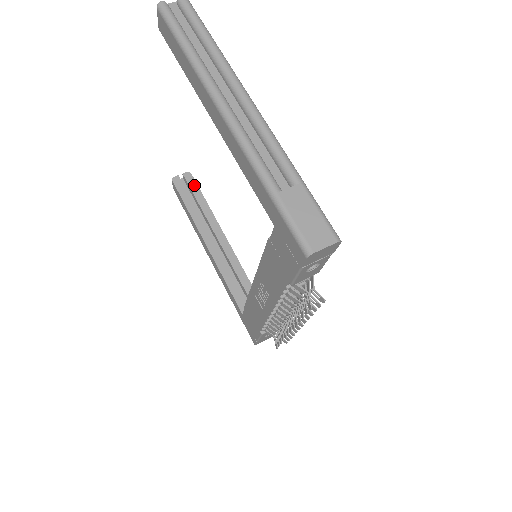
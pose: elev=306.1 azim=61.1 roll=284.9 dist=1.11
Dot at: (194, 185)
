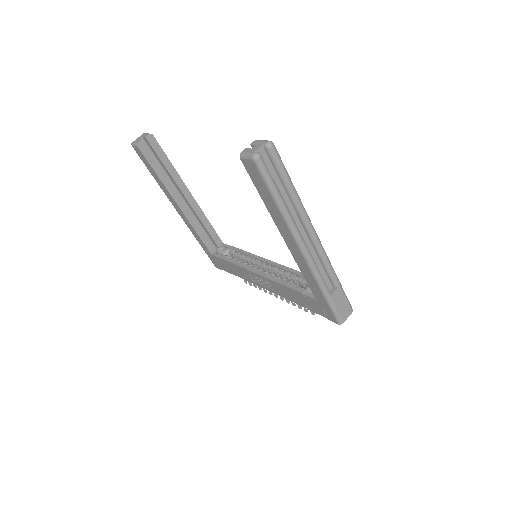
Dot at: (158, 148)
